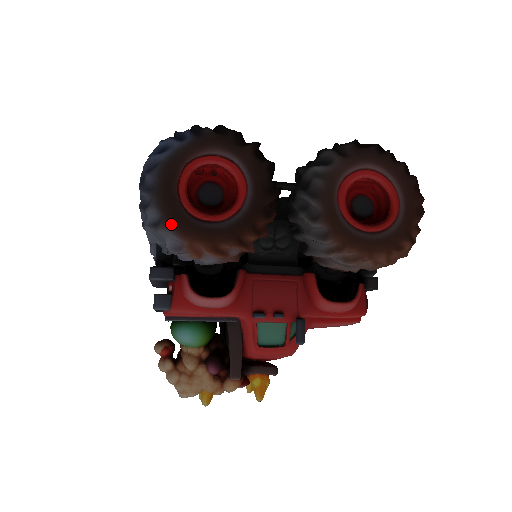
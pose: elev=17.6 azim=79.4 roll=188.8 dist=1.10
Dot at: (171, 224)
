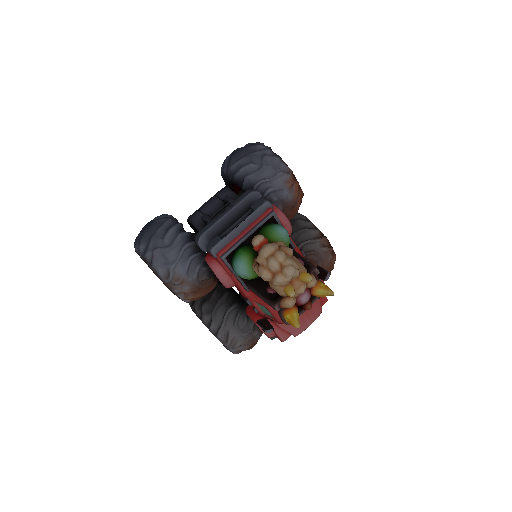
Dot at: occluded
